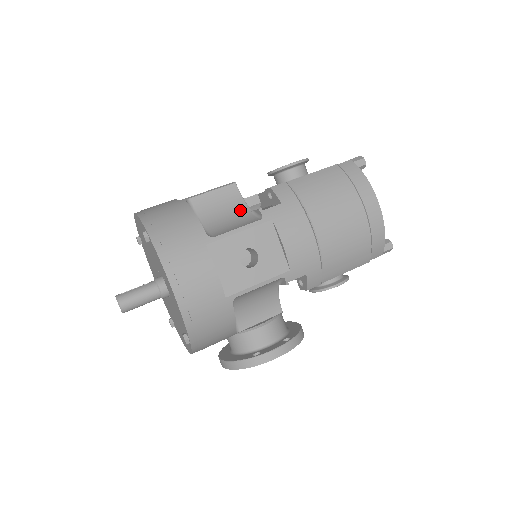
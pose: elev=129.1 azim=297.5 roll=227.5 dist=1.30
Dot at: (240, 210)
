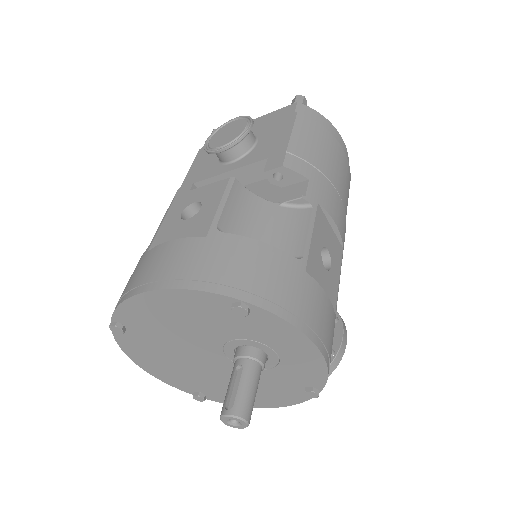
Dot at: (267, 210)
